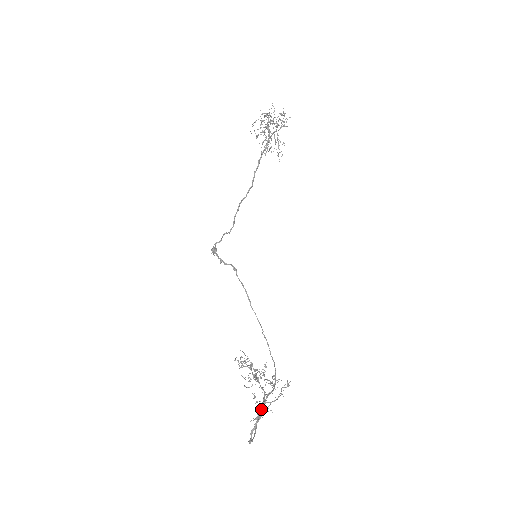
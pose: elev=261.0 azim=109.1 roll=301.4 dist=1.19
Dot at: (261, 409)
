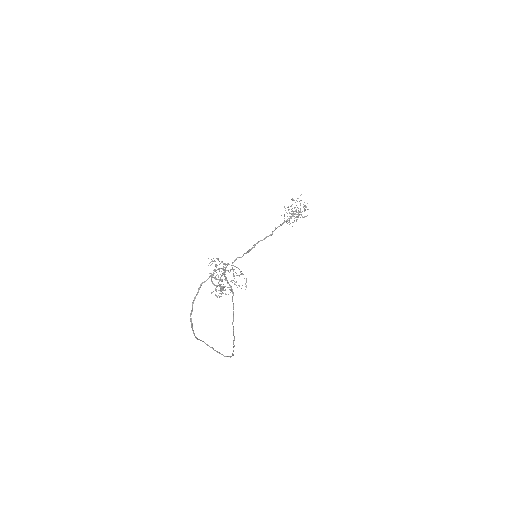
Dot at: (218, 269)
